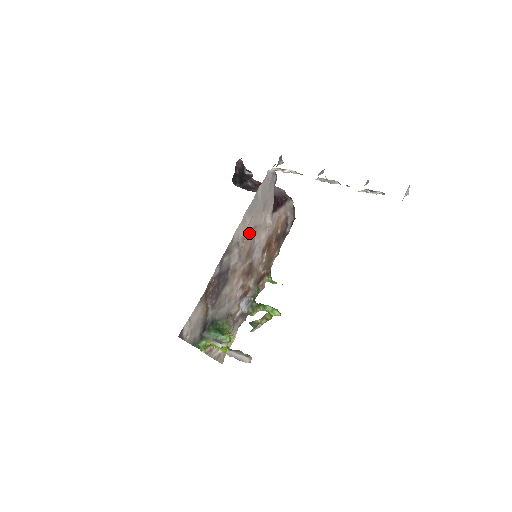
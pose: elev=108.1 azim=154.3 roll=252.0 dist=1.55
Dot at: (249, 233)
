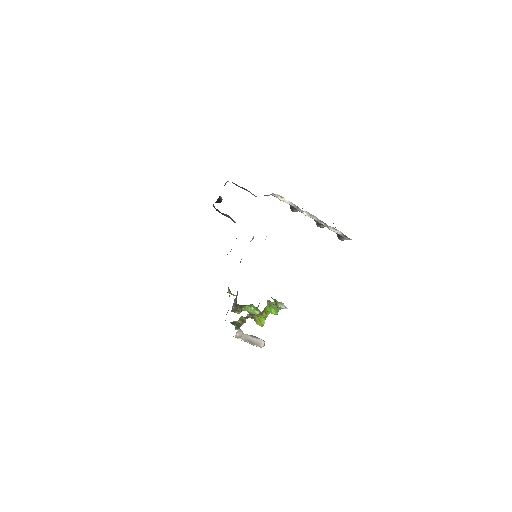
Dot at: occluded
